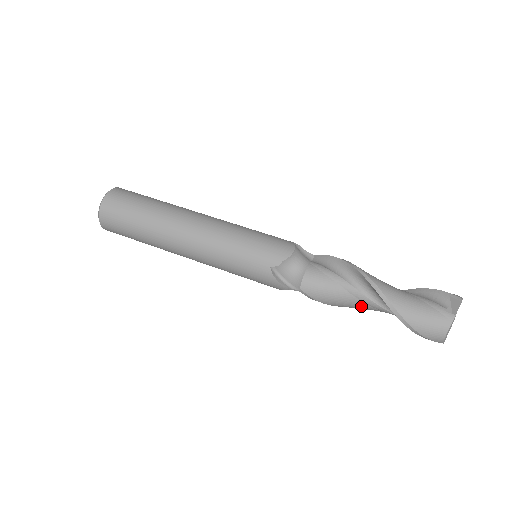
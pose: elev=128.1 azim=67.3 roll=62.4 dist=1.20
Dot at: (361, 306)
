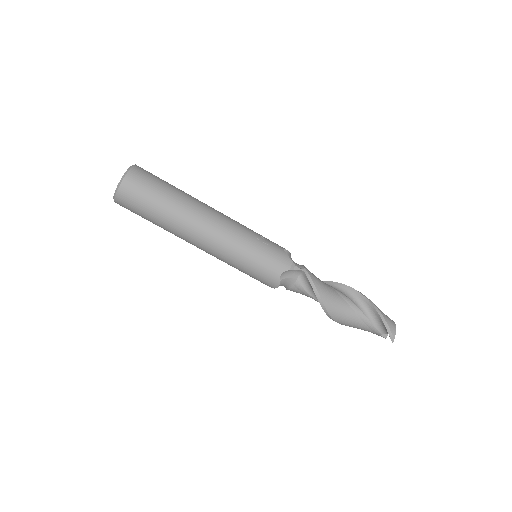
Dot at: occluded
